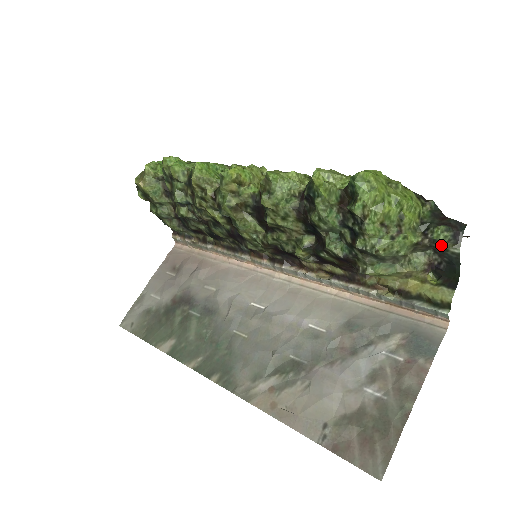
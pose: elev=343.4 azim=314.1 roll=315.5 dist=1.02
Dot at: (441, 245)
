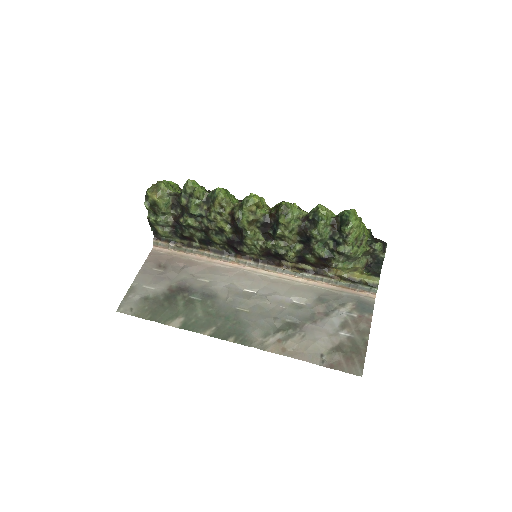
Dot at: (377, 253)
